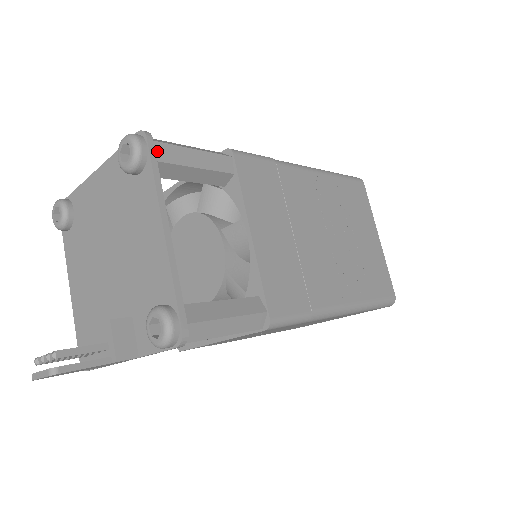
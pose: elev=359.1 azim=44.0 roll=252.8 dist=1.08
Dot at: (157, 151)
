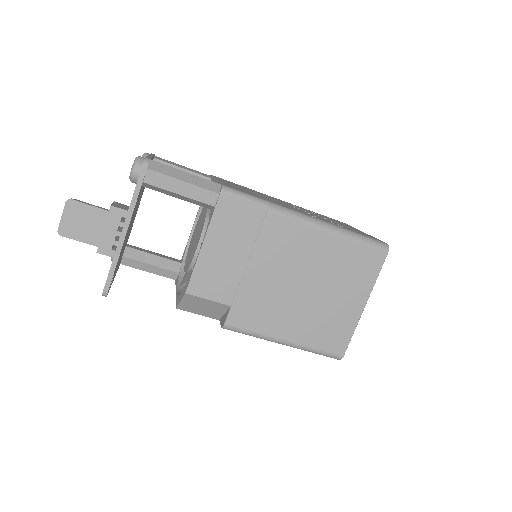
Dot at: (157, 158)
